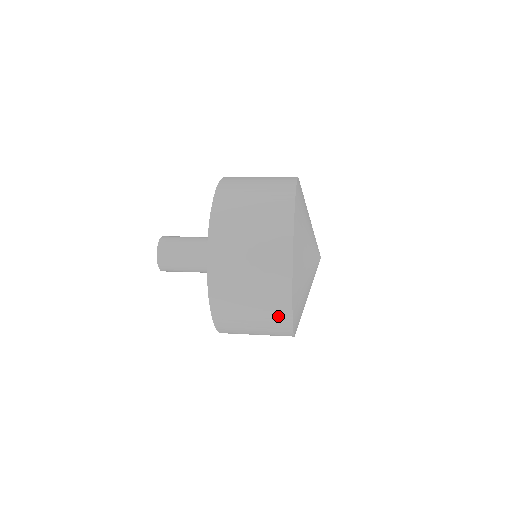
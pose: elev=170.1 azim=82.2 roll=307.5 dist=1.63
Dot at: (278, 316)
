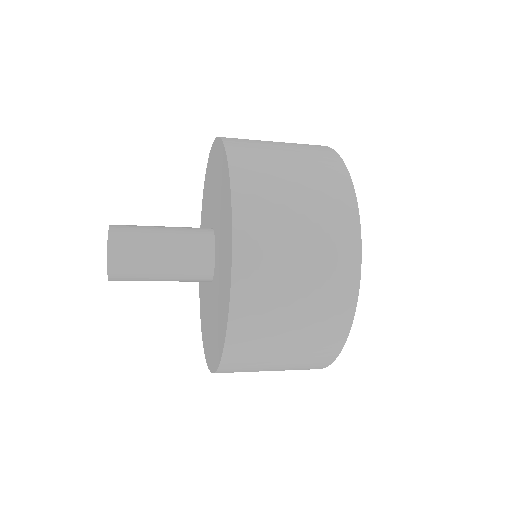
Dot at: (317, 358)
